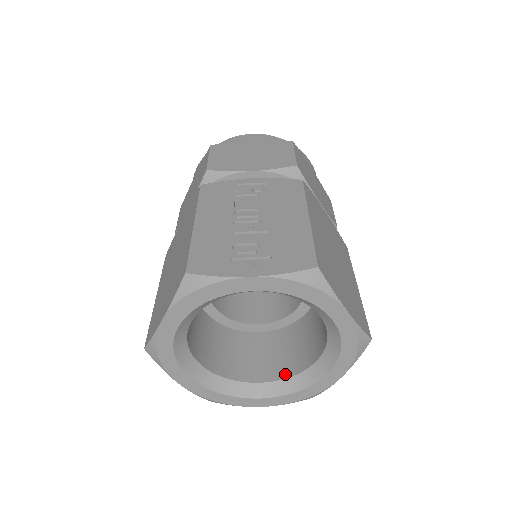
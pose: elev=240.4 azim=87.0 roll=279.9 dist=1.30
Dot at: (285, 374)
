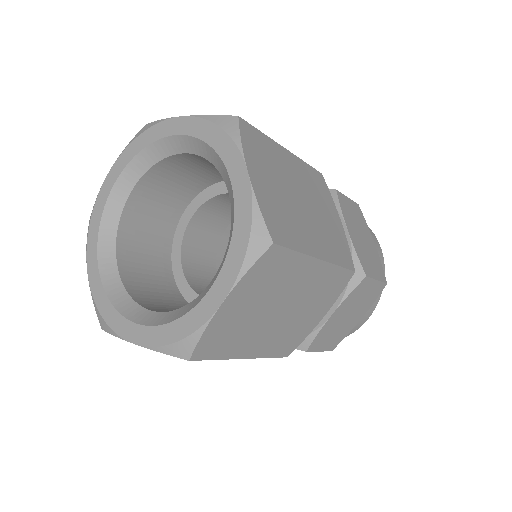
Dot at: occluded
